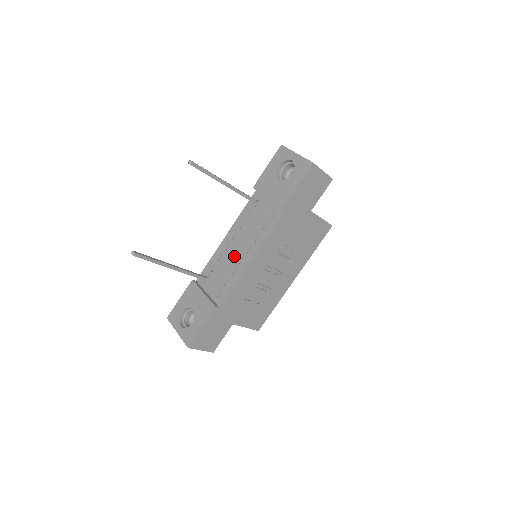
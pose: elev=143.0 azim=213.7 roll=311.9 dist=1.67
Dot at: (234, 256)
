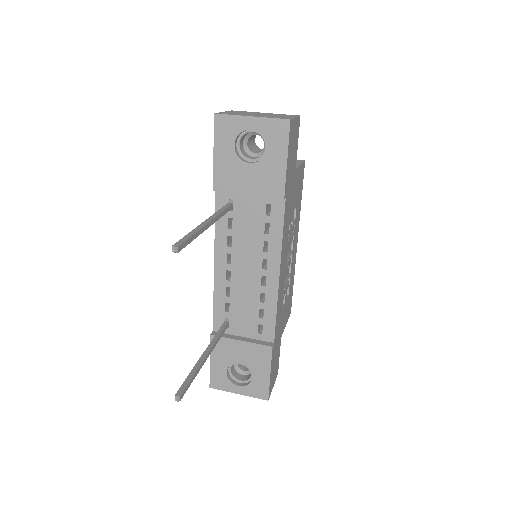
Dot at: (248, 282)
